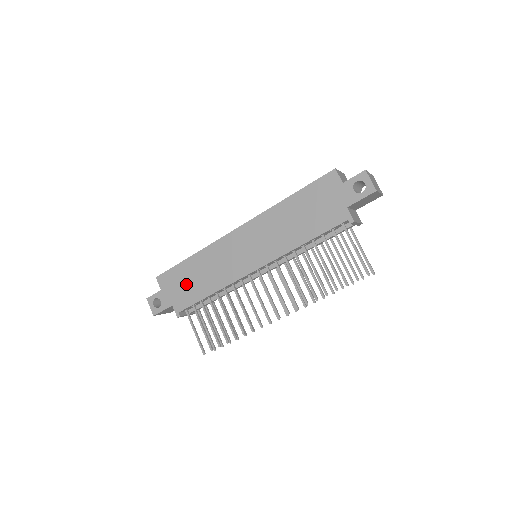
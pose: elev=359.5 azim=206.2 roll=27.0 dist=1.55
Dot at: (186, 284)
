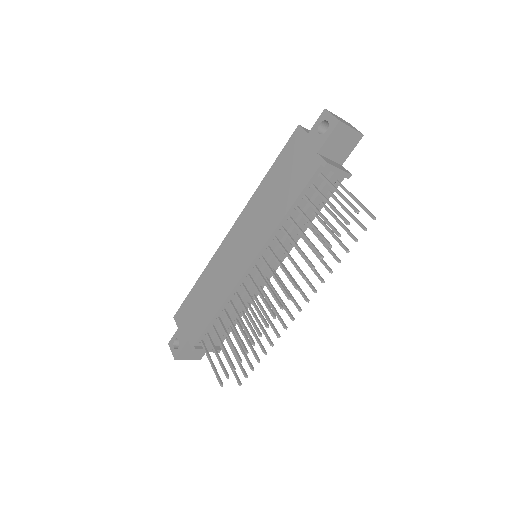
Dot at: (196, 311)
